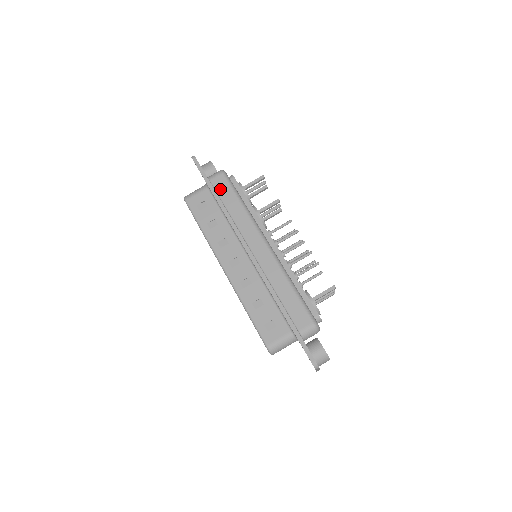
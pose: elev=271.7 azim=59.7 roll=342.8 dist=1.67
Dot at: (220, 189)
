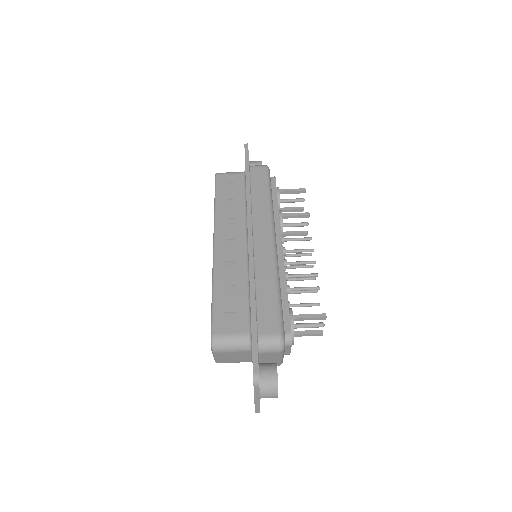
Dot at: (255, 177)
